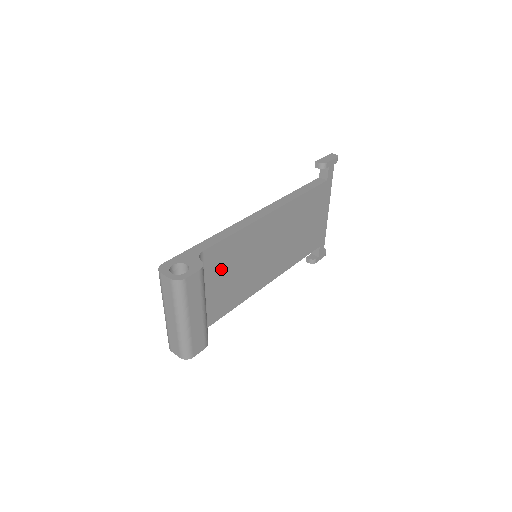
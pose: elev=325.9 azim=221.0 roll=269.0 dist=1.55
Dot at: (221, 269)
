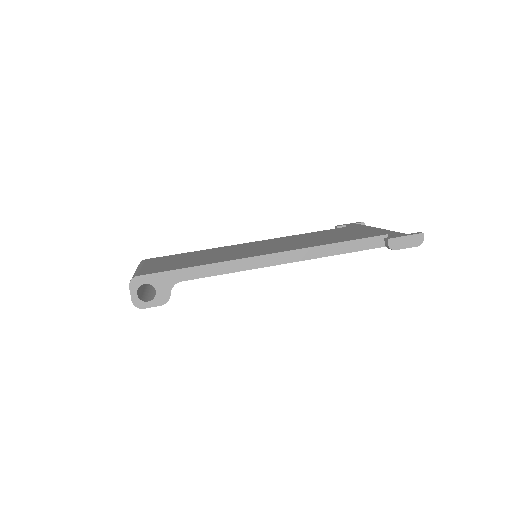
Dot at: occluded
